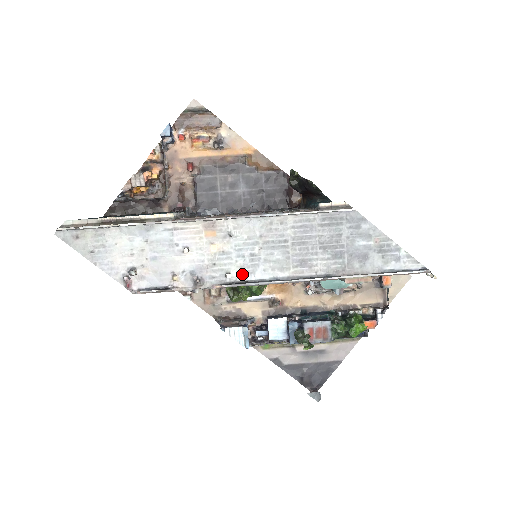
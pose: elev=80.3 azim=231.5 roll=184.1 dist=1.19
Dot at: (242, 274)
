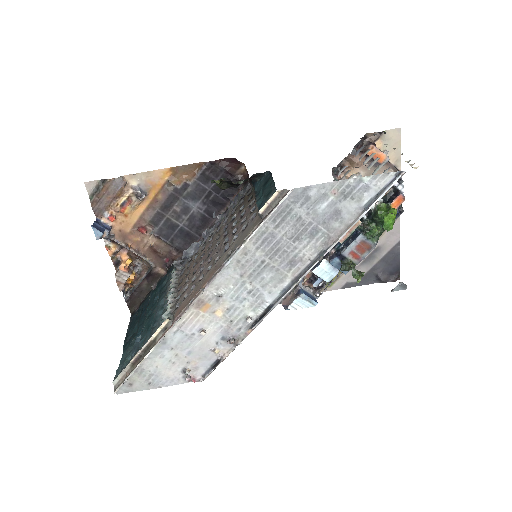
Dot at: (257, 309)
